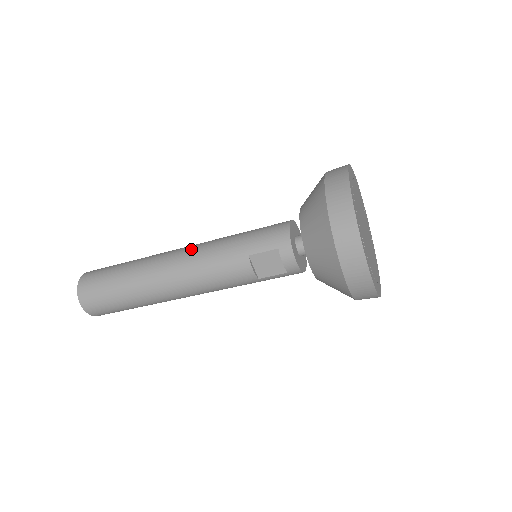
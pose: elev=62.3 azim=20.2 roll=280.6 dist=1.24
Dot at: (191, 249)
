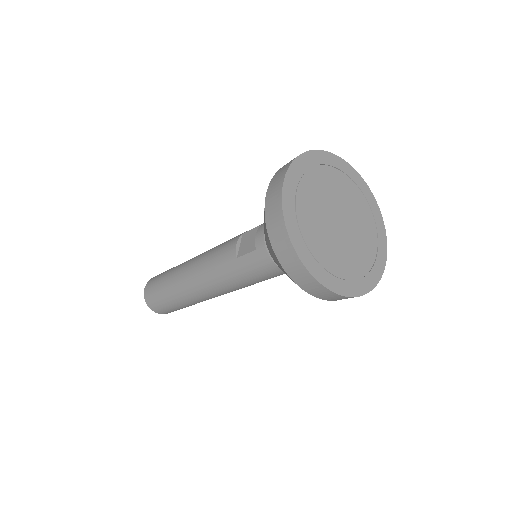
Dot at: occluded
